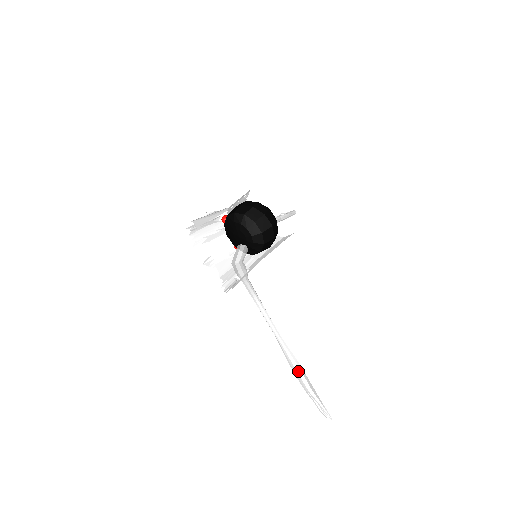
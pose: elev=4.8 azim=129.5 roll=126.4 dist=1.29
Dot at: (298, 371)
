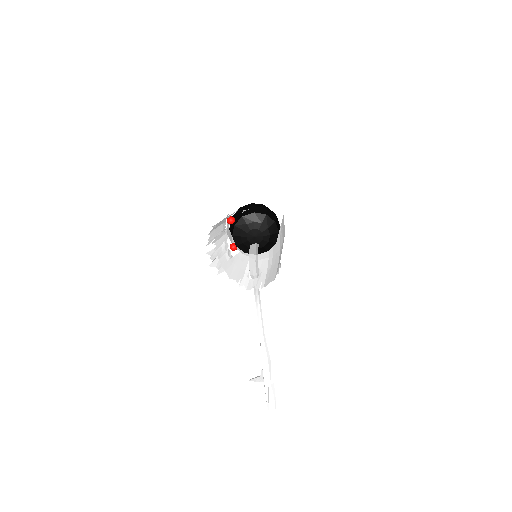
Dot at: (269, 365)
